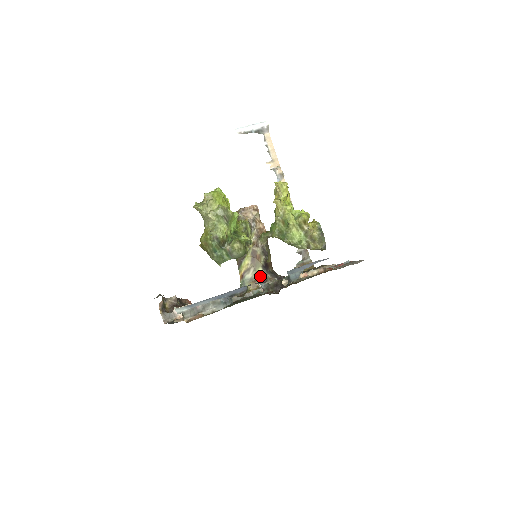
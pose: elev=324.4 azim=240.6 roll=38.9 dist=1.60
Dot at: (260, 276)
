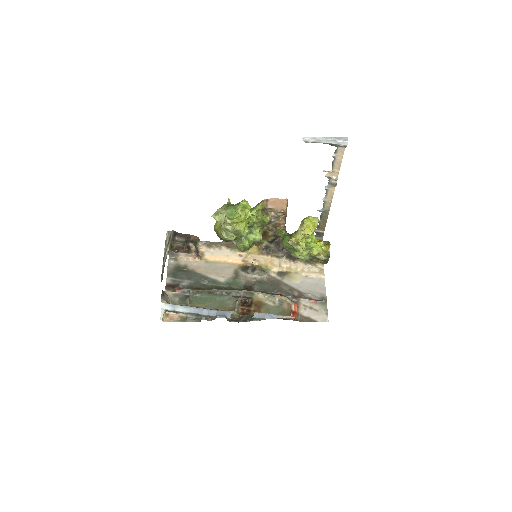
Dot at: (264, 244)
